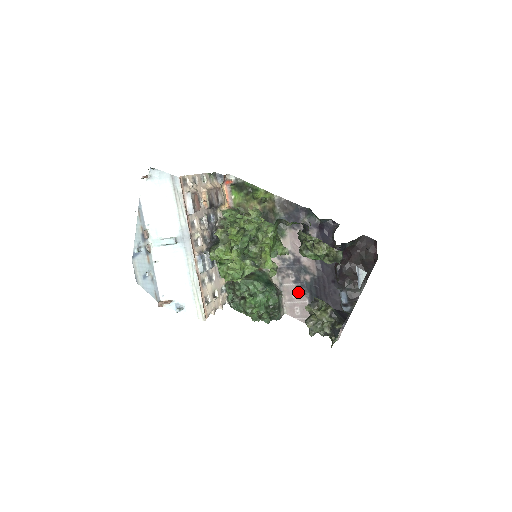
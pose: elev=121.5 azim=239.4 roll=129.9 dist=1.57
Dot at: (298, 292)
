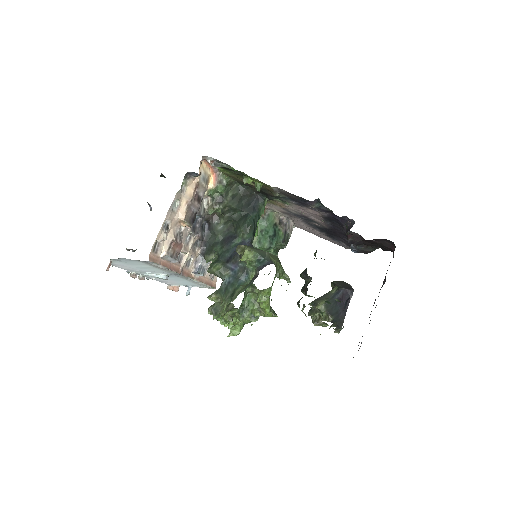
Dot at: (307, 226)
